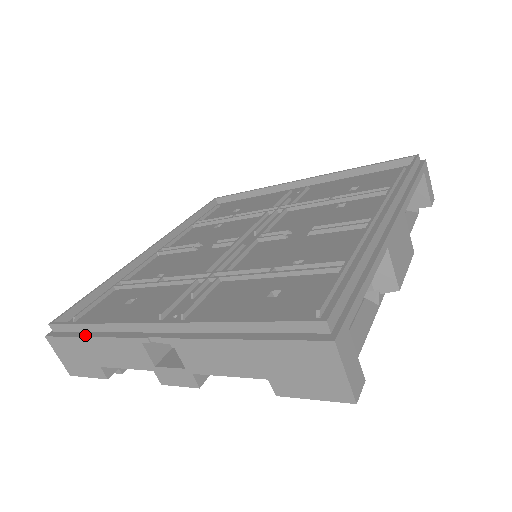
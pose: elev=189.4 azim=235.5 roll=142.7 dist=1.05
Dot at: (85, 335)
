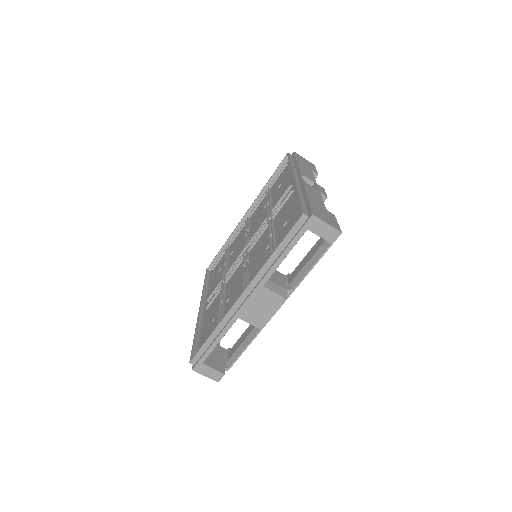
Dot at: occluded
